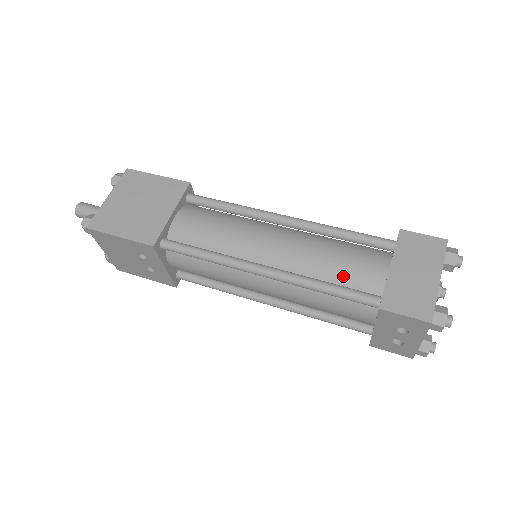
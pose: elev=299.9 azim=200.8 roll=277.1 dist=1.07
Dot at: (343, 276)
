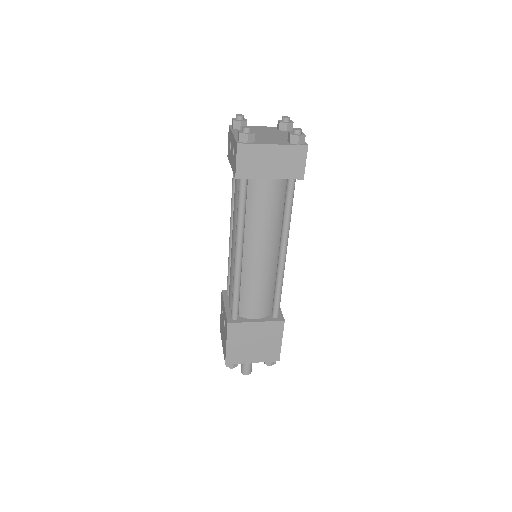
Dot at: occluded
